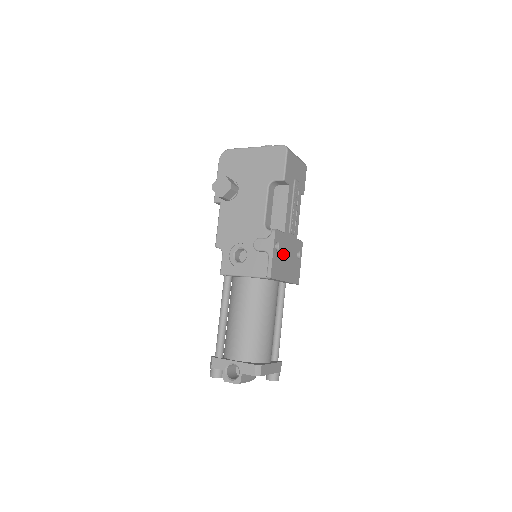
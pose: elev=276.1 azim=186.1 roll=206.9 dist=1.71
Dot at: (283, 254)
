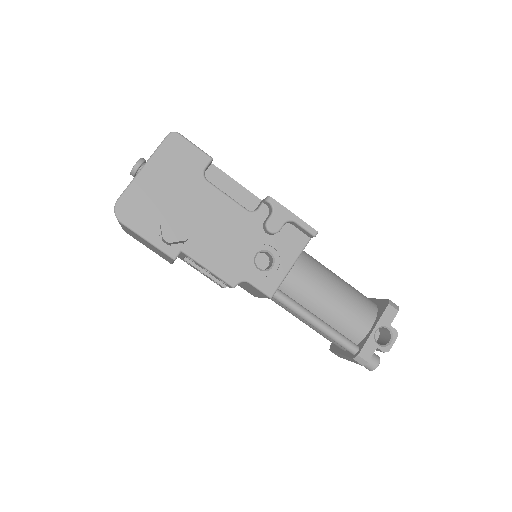
Dot at: occluded
